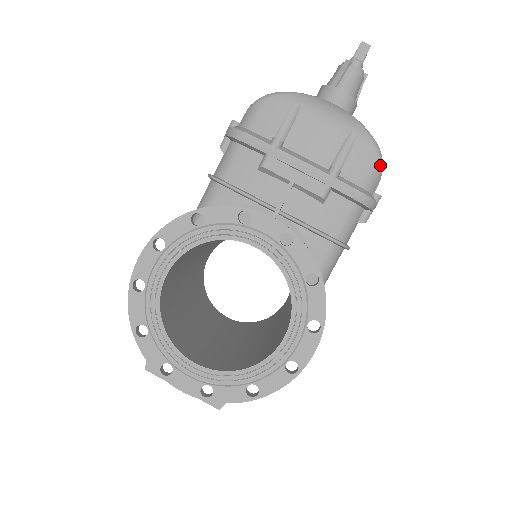
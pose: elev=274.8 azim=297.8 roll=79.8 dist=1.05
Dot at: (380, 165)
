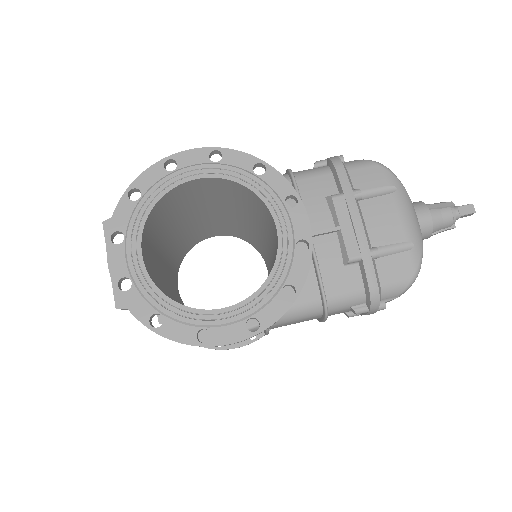
Dot at: (408, 285)
